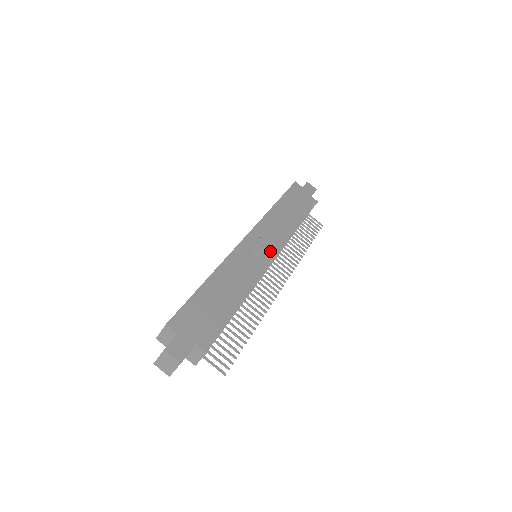
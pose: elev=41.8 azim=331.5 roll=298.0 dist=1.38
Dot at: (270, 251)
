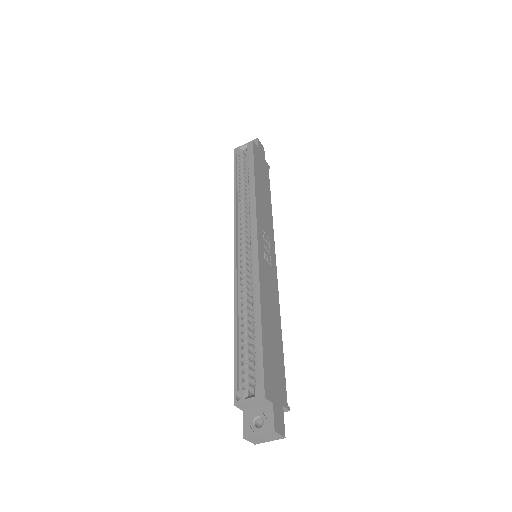
Dot at: (272, 252)
